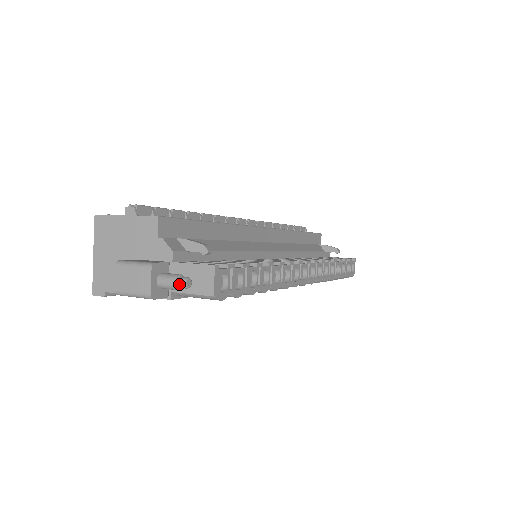
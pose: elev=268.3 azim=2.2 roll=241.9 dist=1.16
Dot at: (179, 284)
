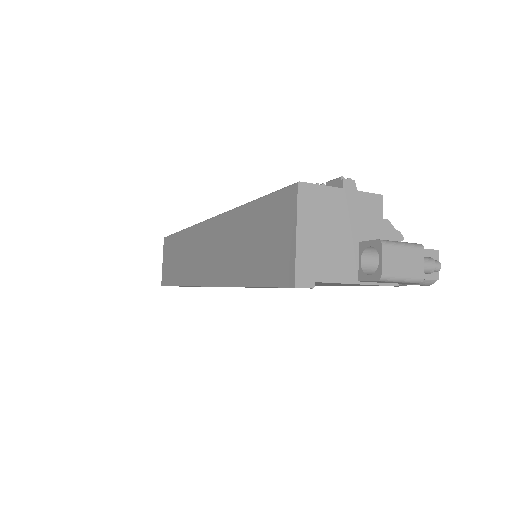
Dot at: (436, 267)
